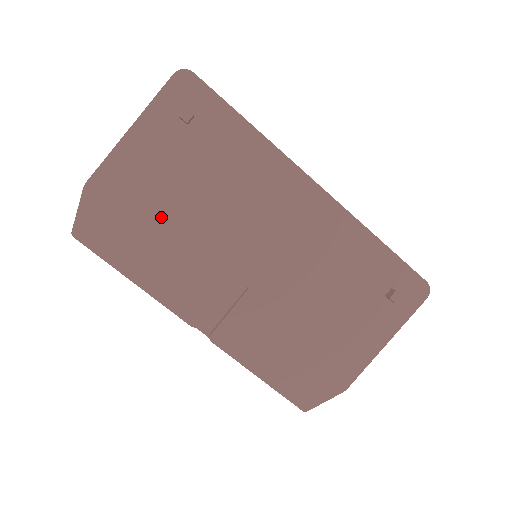
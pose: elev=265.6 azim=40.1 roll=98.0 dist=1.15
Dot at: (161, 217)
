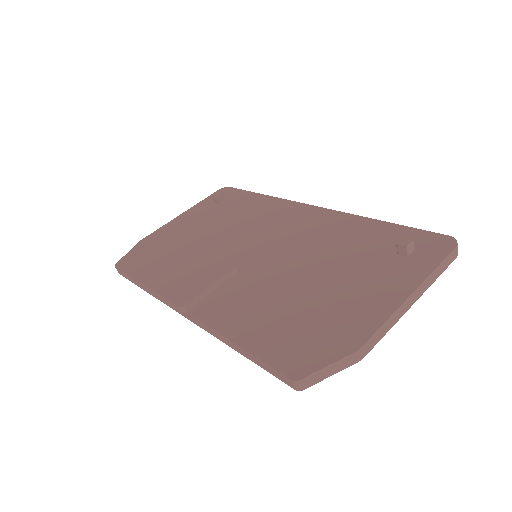
Dot at: (183, 246)
